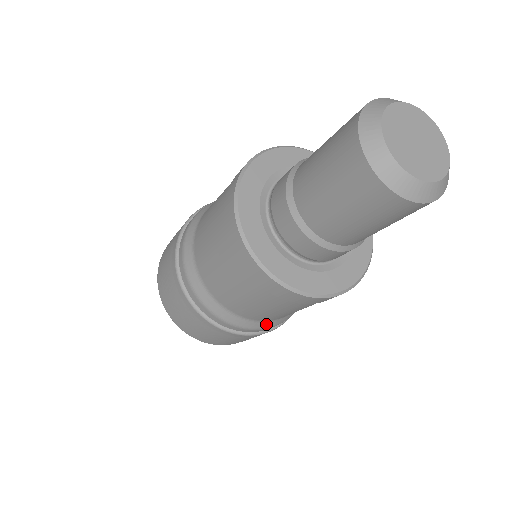
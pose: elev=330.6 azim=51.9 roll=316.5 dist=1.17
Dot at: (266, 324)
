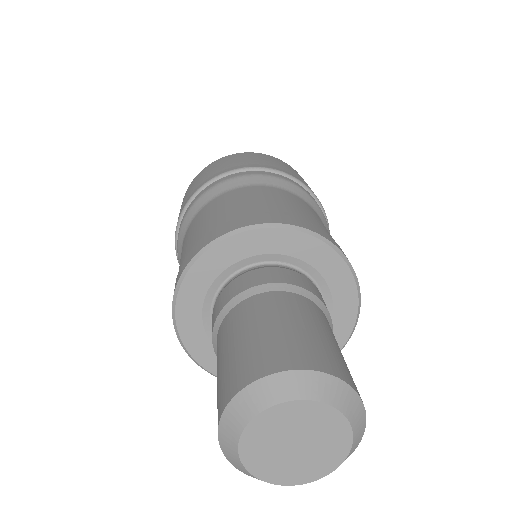
Dot at: occluded
